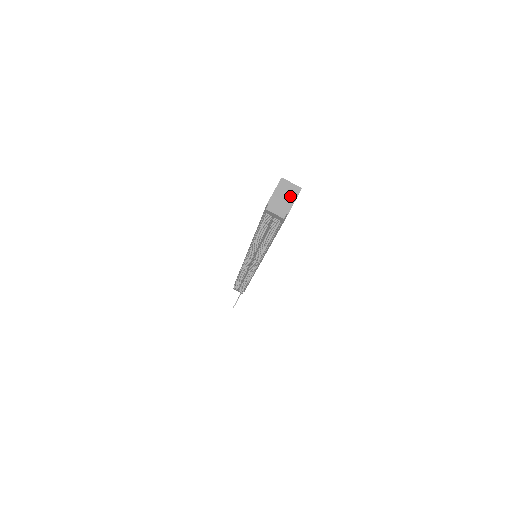
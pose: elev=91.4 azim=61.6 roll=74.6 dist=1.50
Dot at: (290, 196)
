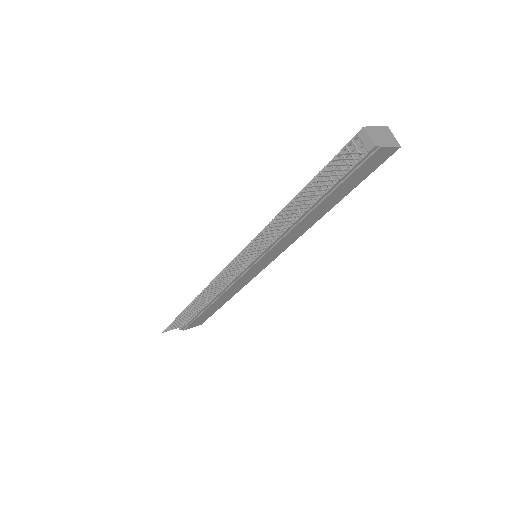
Dot at: (389, 141)
